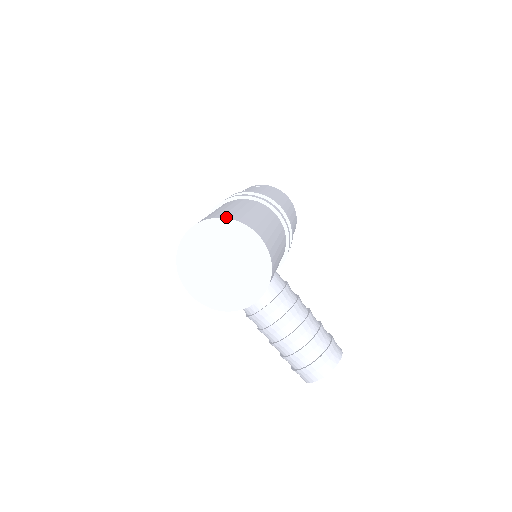
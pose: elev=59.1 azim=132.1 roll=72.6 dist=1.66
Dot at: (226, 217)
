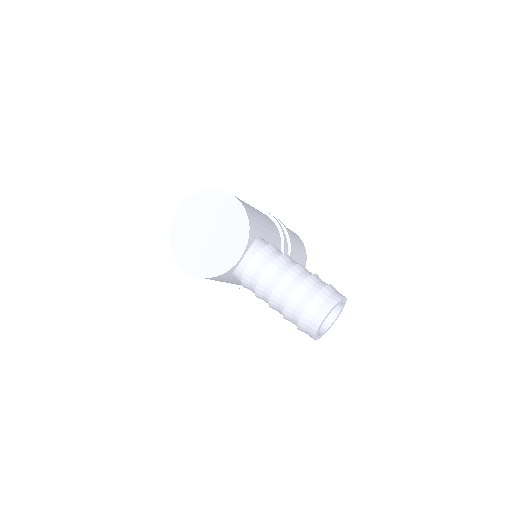
Dot at: (204, 191)
